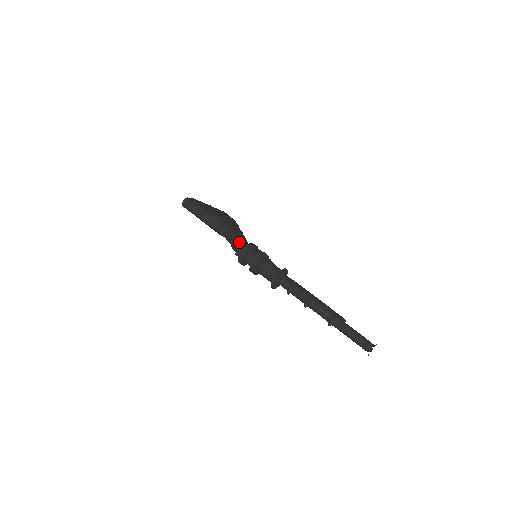
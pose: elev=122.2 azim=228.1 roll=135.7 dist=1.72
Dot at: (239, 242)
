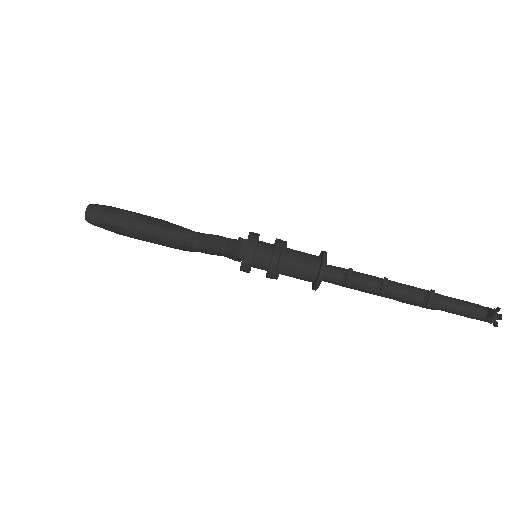
Dot at: (228, 238)
